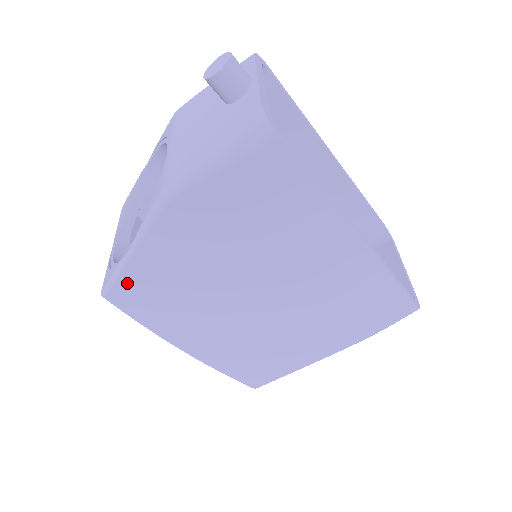
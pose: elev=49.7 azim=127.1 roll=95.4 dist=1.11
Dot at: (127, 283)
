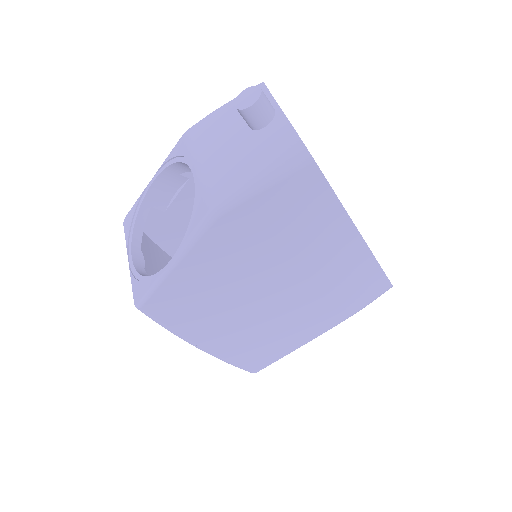
Dot at: (164, 293)
